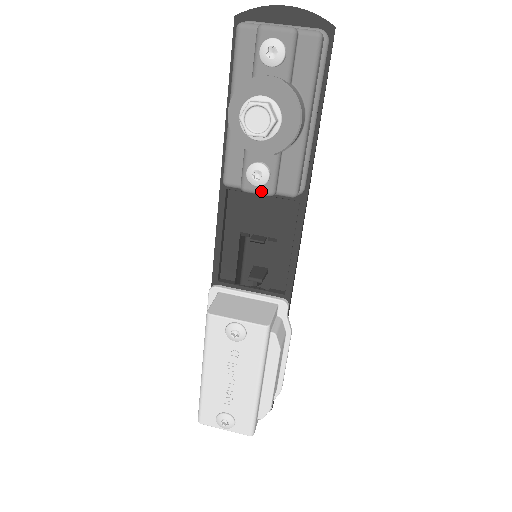
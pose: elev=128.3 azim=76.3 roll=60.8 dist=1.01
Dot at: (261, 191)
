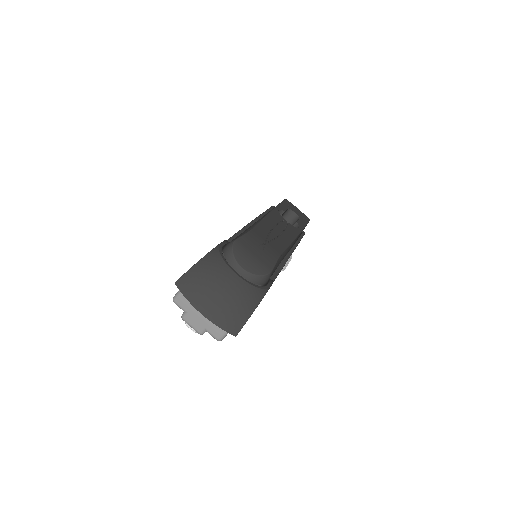
Dot at: occluded
